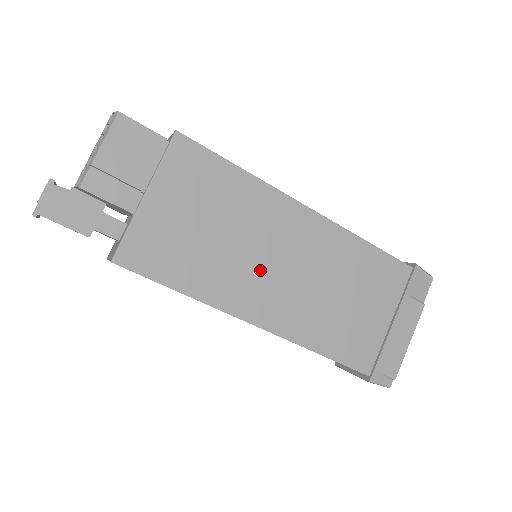
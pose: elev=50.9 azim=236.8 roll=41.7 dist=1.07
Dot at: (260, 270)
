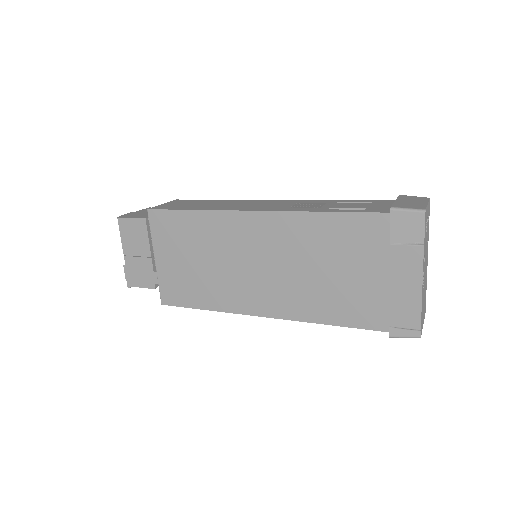
Dot at: (244, 276)
